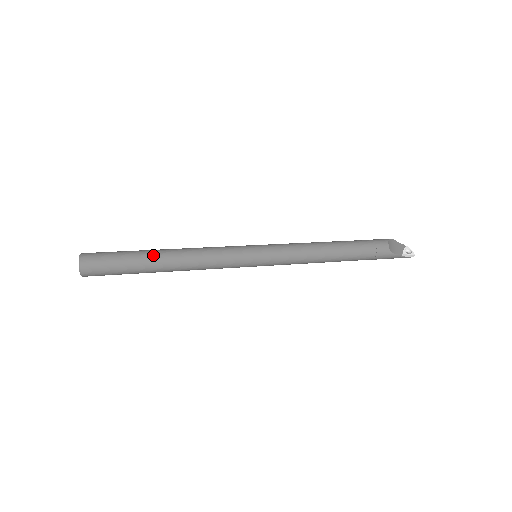
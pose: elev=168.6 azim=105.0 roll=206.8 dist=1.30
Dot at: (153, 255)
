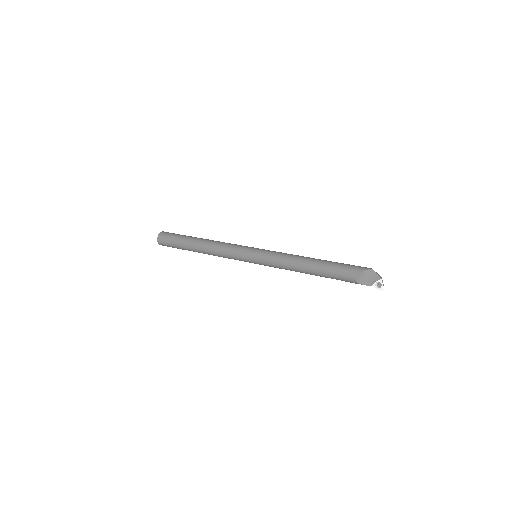
Dot at: (191, 246)
